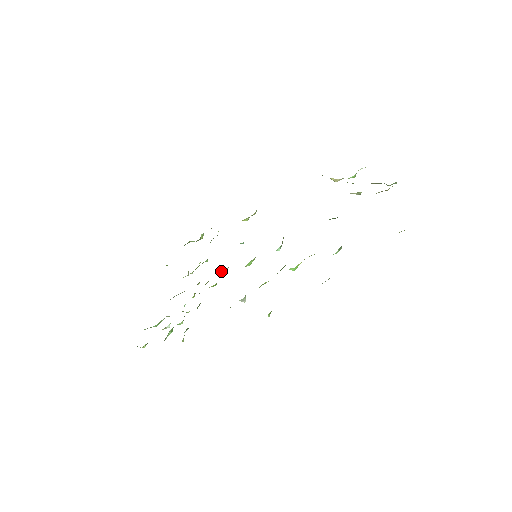
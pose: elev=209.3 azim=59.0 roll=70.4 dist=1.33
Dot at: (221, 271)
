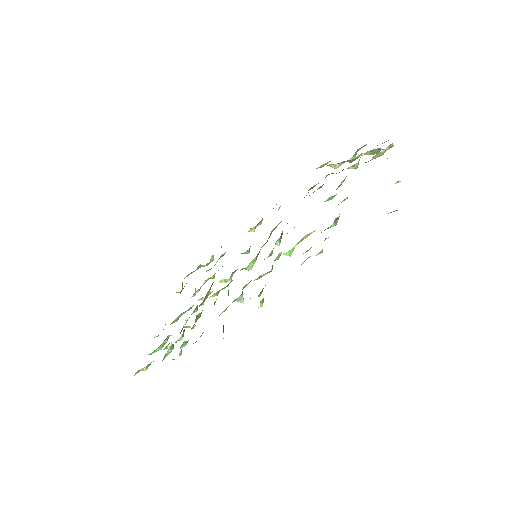
Dot at: (224, 281)
